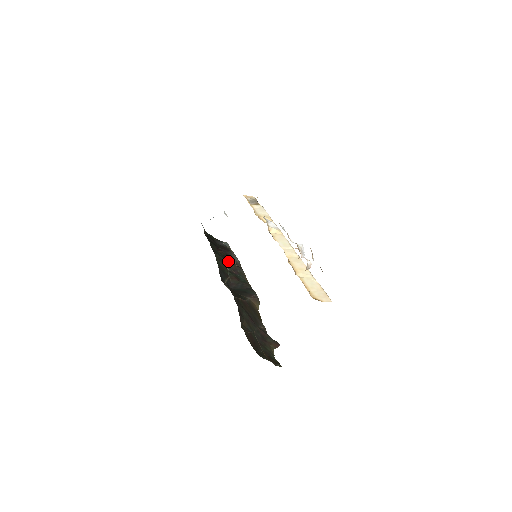
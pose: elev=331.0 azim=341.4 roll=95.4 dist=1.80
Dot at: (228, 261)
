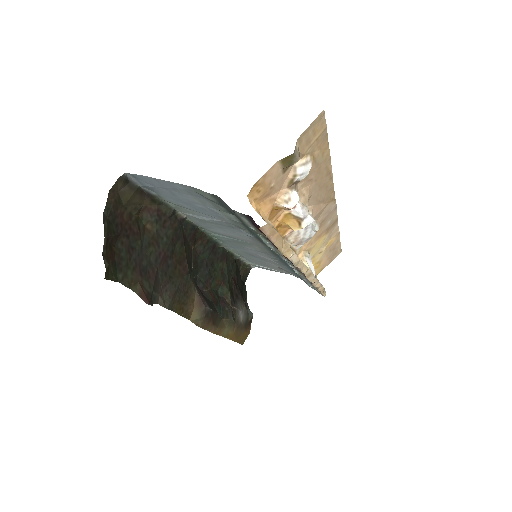
Dot at: (229, 289)
